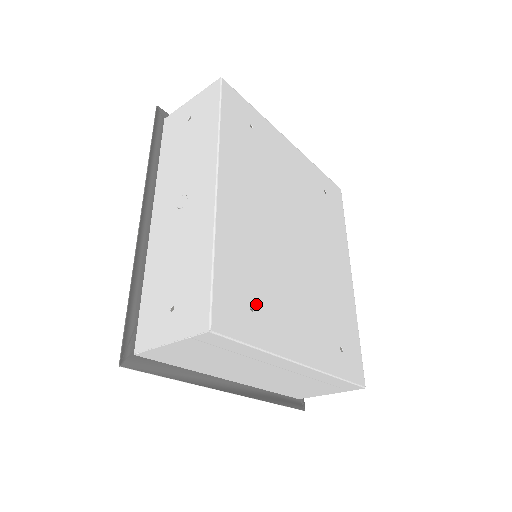
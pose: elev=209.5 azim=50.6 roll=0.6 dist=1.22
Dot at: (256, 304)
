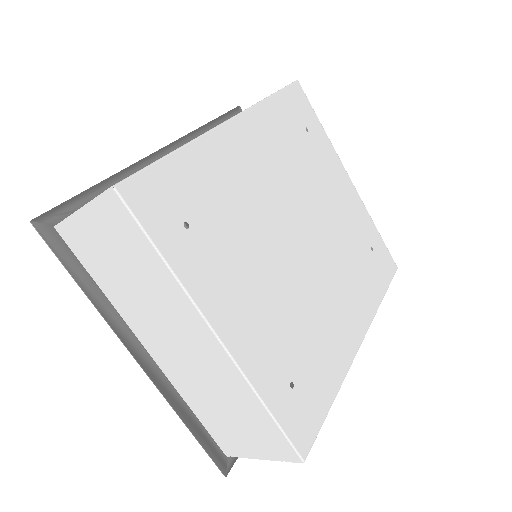
Dot at: (196, 228)
